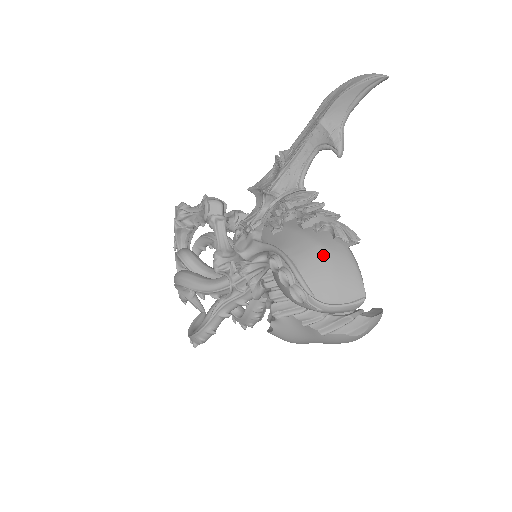
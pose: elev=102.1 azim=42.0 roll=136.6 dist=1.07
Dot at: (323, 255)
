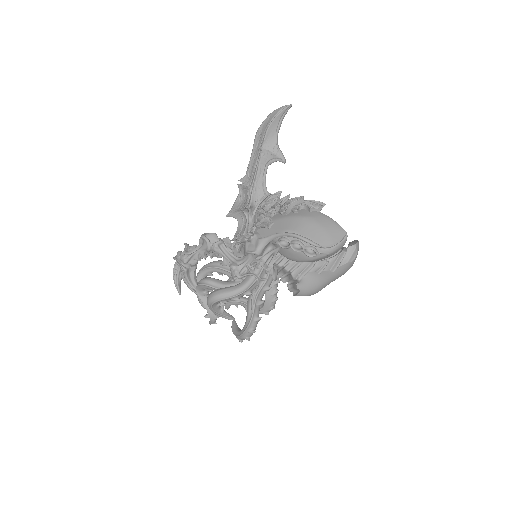
Dot at: (311, 221)
